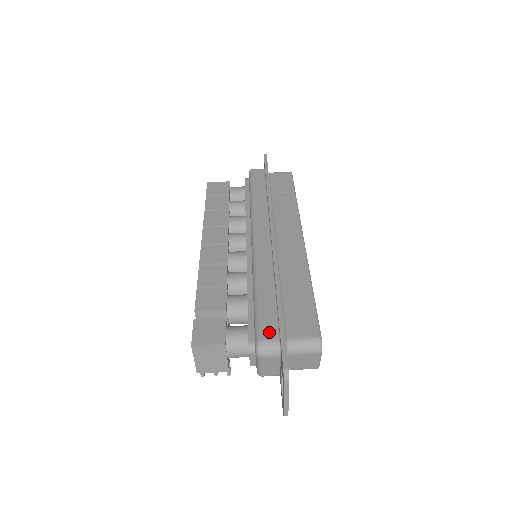
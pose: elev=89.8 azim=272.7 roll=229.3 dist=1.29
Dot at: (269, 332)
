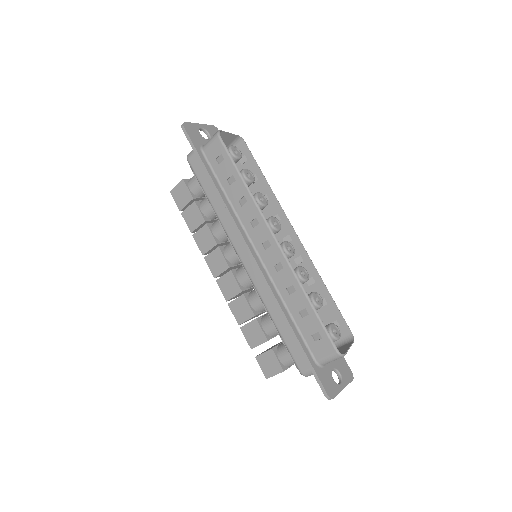
Dot at: (302, 363)
